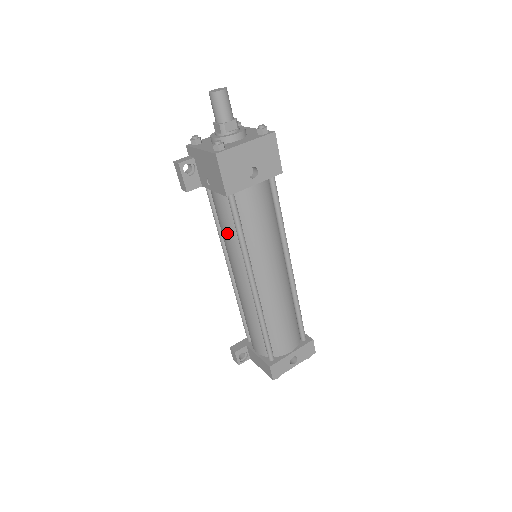
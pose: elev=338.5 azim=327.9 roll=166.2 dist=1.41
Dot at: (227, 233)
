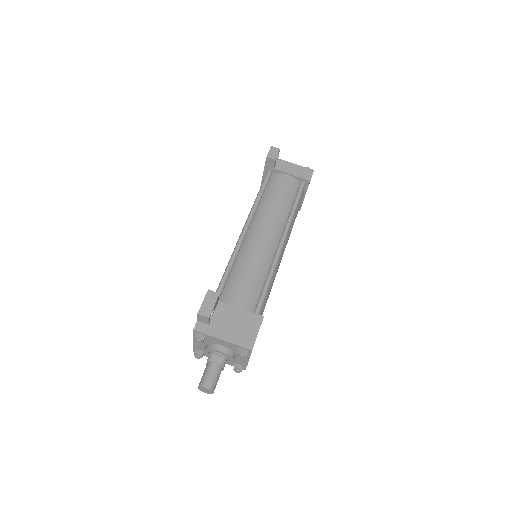
Dot at: occluded
